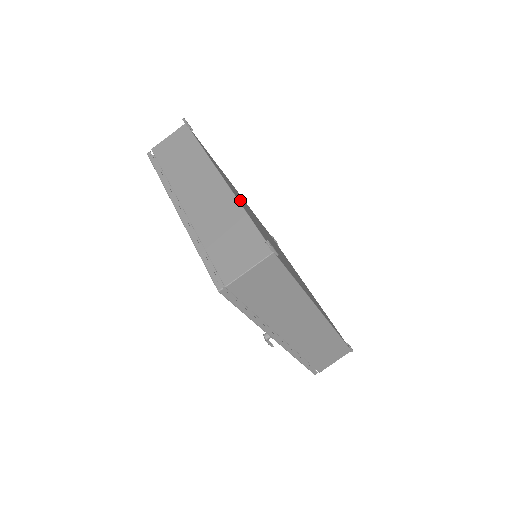
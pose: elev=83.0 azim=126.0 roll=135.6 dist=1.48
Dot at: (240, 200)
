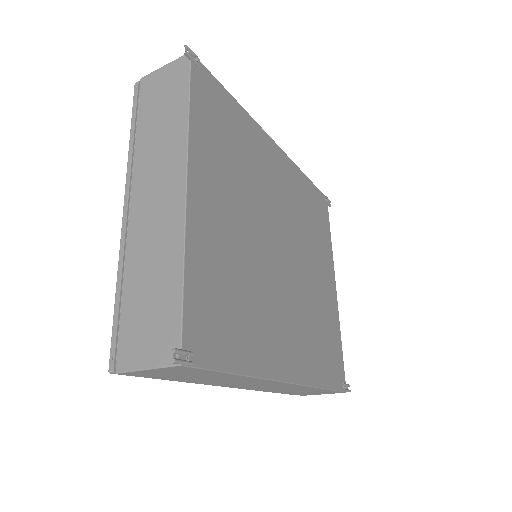
Dot at: (219, 212)
